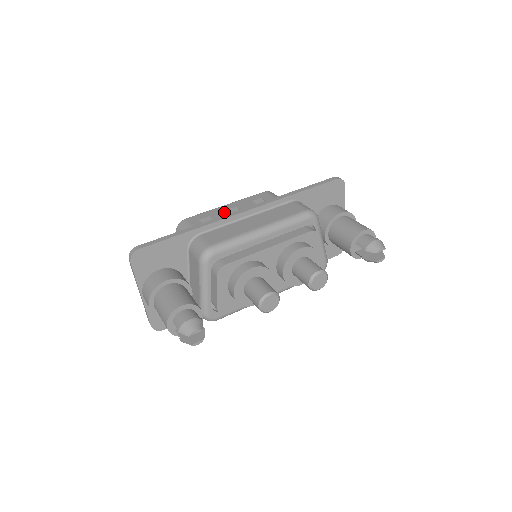
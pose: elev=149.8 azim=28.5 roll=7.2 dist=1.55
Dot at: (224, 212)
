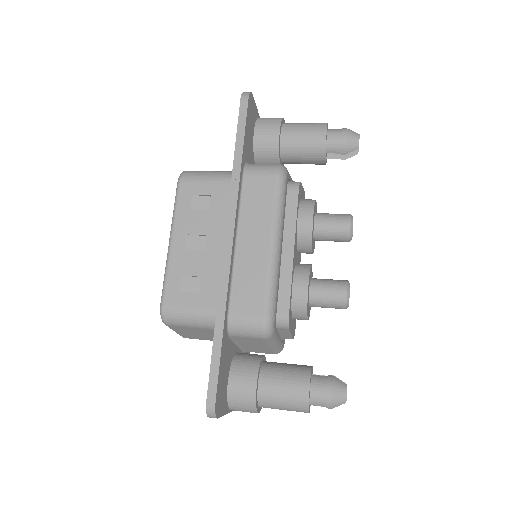
Dot at: (188, 255)
